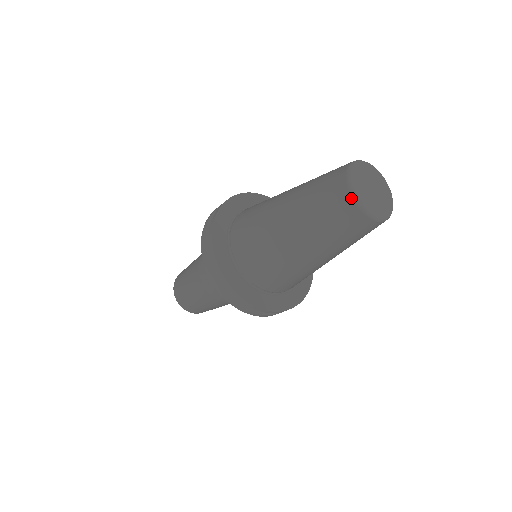
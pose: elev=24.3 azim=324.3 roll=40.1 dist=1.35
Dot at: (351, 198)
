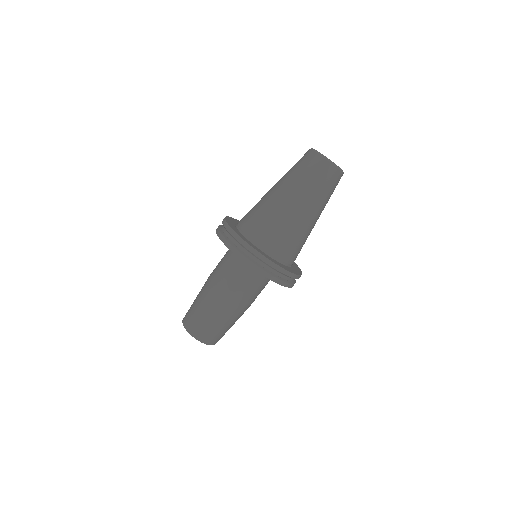
Dot at: (312, 150)
